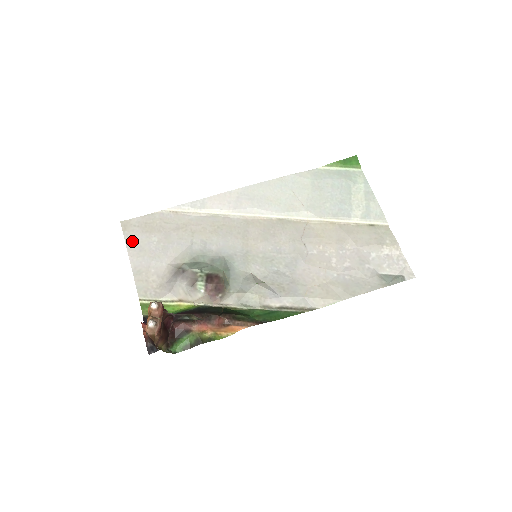
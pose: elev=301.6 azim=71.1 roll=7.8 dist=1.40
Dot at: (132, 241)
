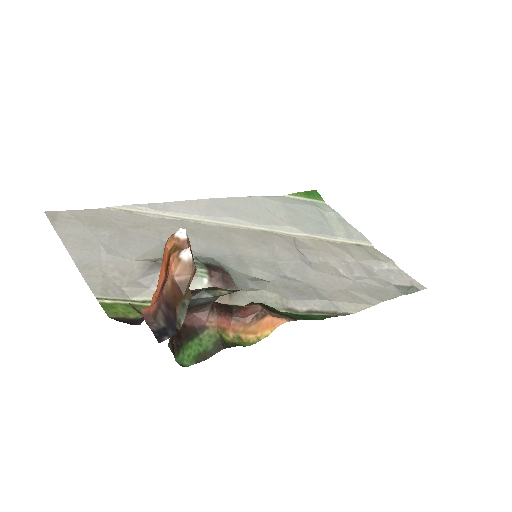
Dot at: (68, 232)
